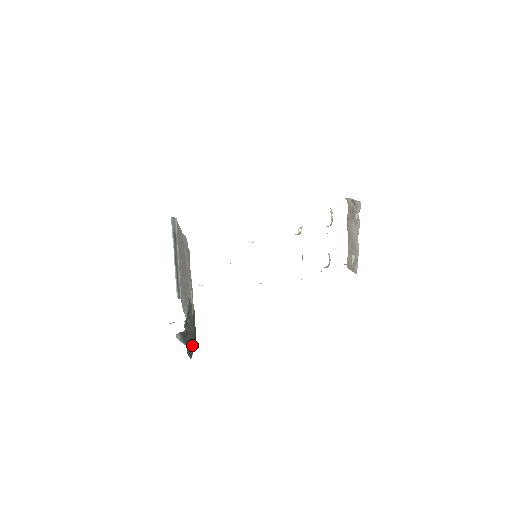
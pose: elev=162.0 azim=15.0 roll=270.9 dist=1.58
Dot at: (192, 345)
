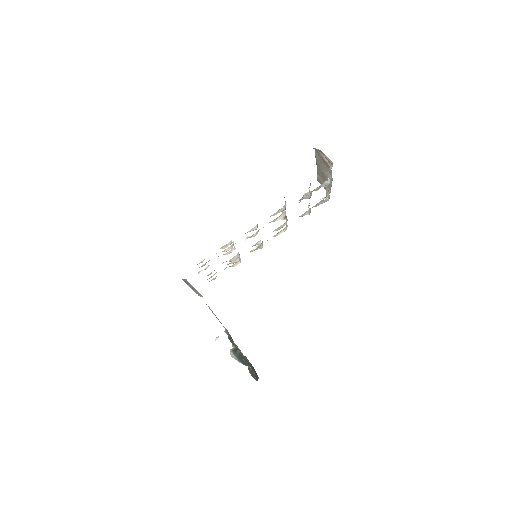
Dot at: (252, 370)
